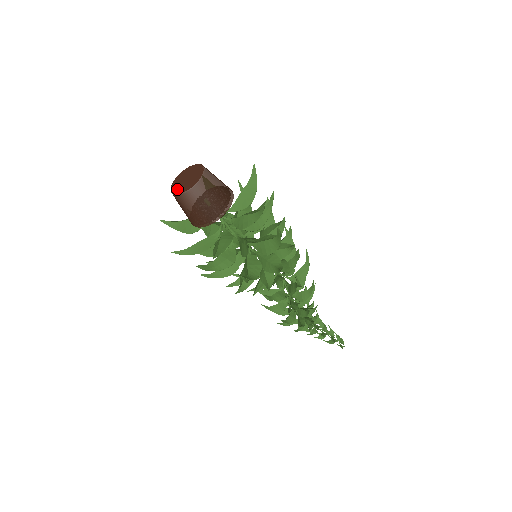
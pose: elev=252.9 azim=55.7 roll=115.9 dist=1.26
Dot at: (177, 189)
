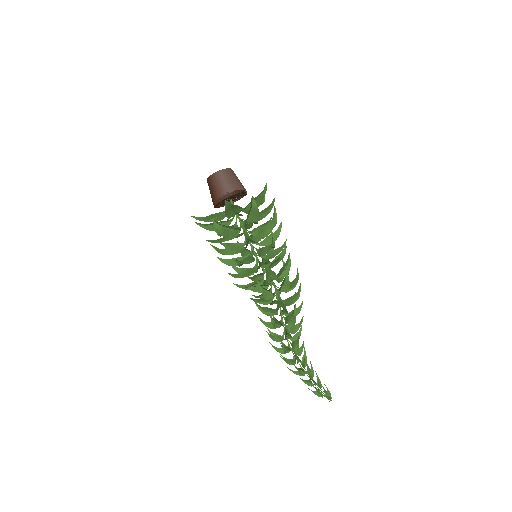
Dot at: occluded
